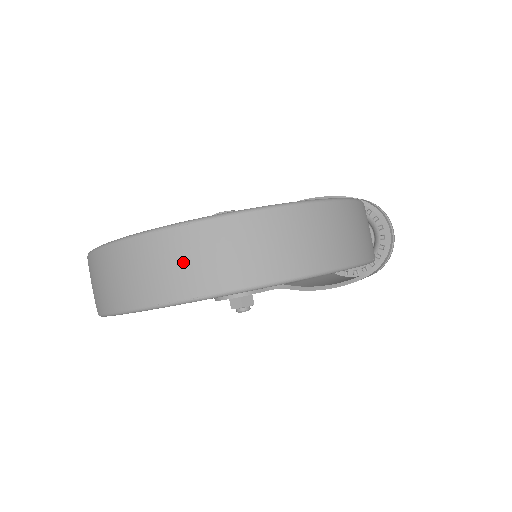
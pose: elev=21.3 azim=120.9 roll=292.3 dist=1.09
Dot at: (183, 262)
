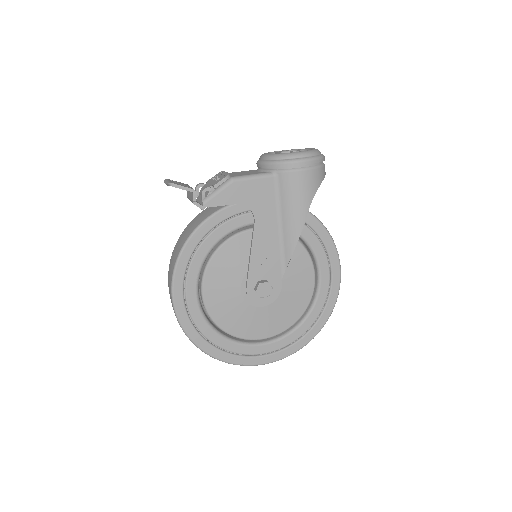
Dot at: occluded
